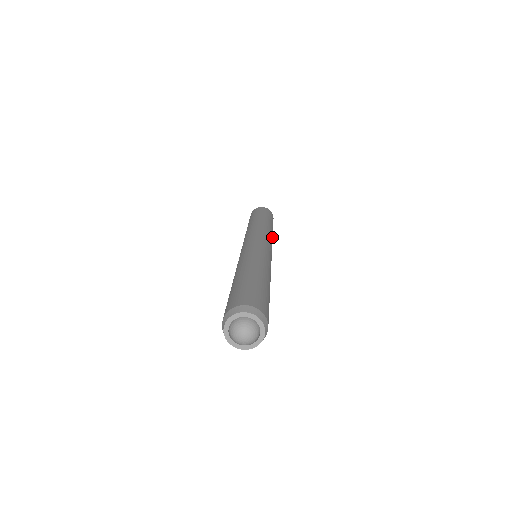
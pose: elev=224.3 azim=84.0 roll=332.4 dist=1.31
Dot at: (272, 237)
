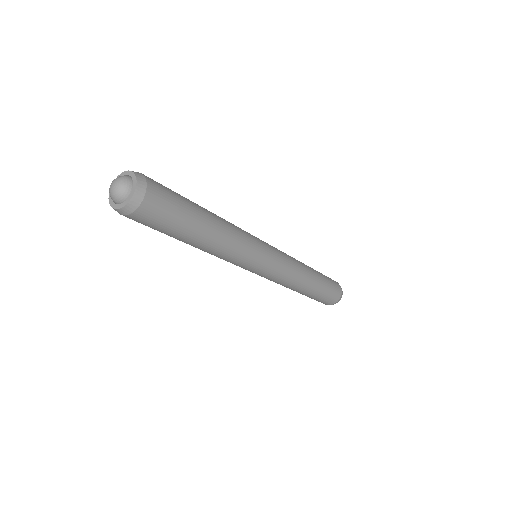
Dot at: (297, 260)
